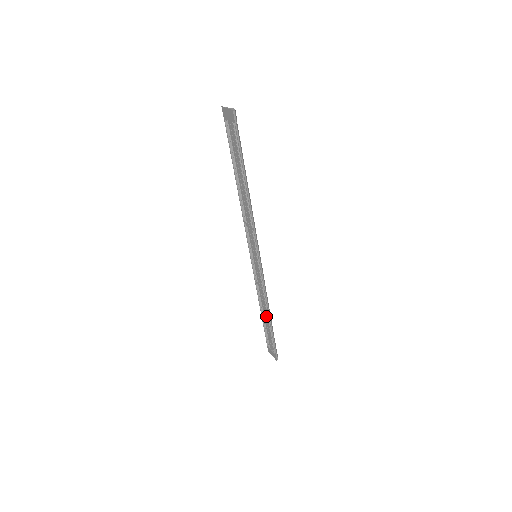
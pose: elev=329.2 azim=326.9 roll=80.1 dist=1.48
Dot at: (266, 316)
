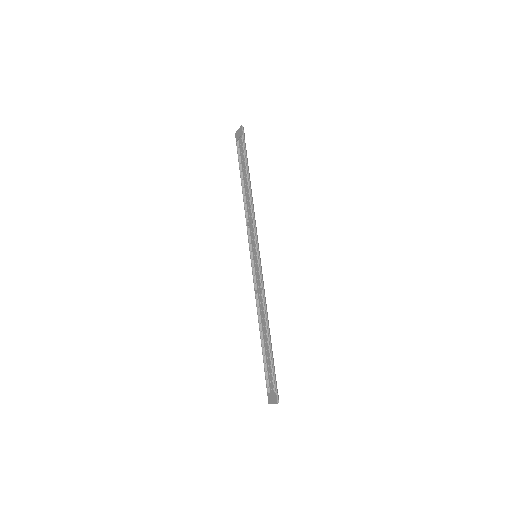
Dot at: (265, 334)
